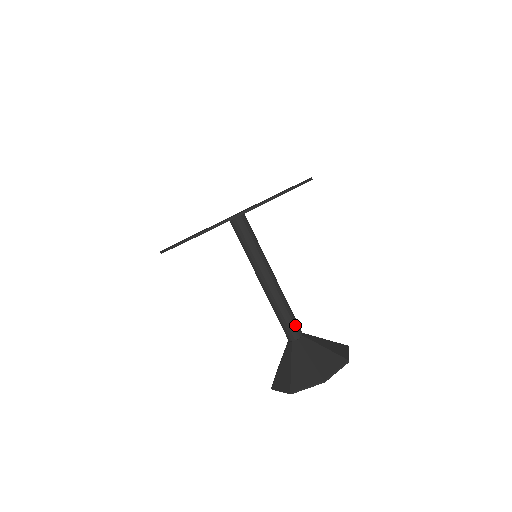
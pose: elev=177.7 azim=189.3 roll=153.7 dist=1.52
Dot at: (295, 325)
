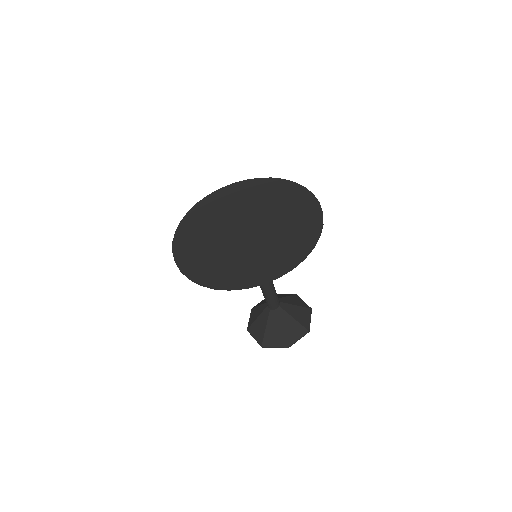
Dot at: (271, 303)
